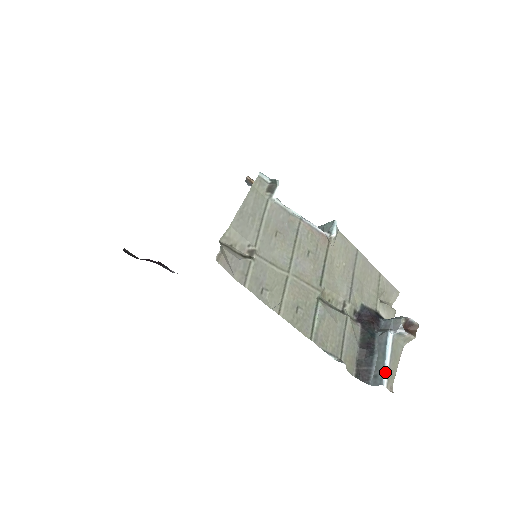
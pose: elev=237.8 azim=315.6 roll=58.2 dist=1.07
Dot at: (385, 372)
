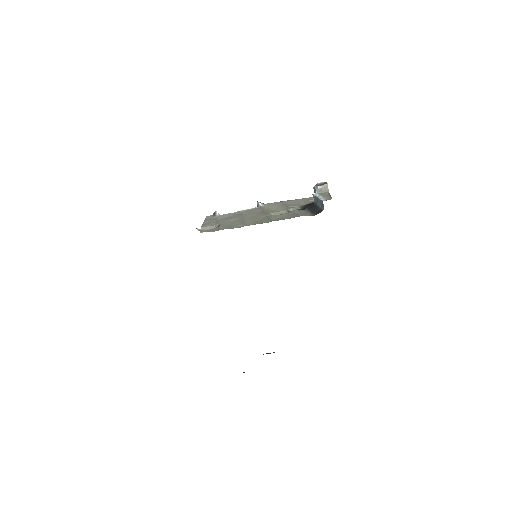
Dot at: (321, 199)
